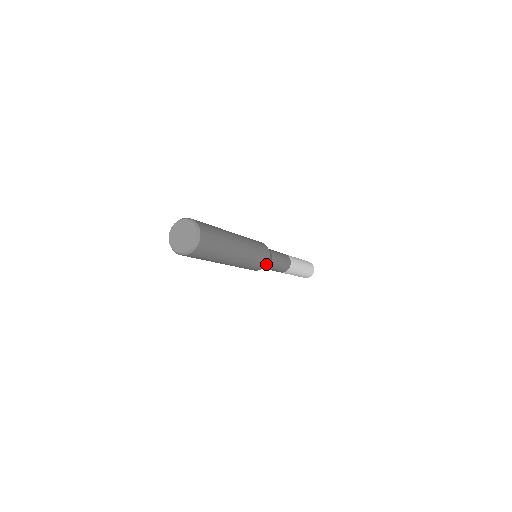
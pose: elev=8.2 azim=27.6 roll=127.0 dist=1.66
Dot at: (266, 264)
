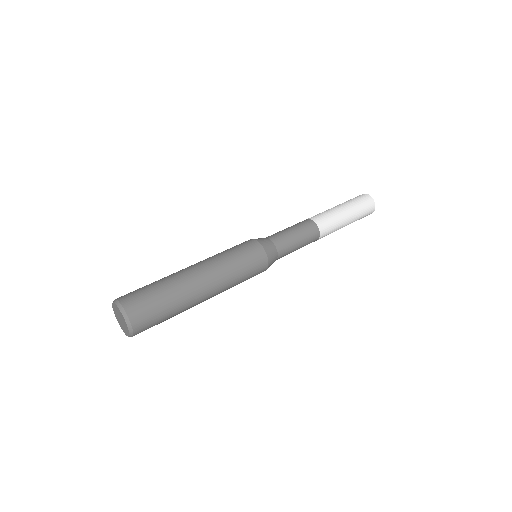
Dot at: (266, 267)
